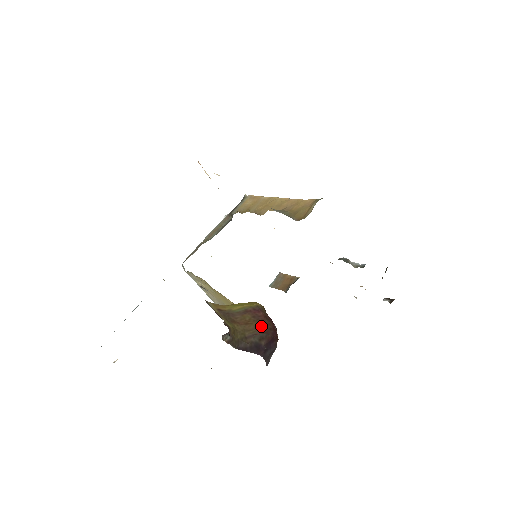
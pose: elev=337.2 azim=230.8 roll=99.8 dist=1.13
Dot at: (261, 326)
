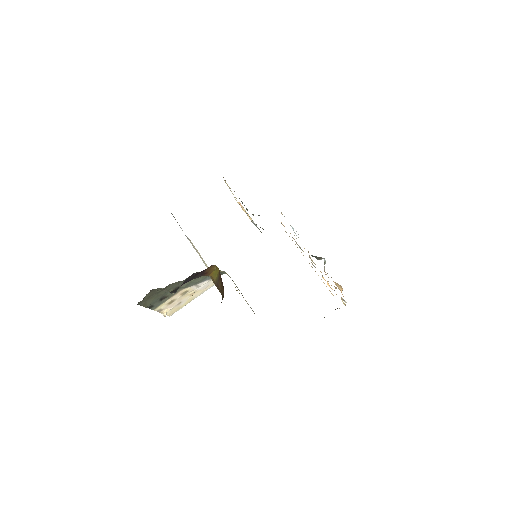
Dot at: (223, 287)
